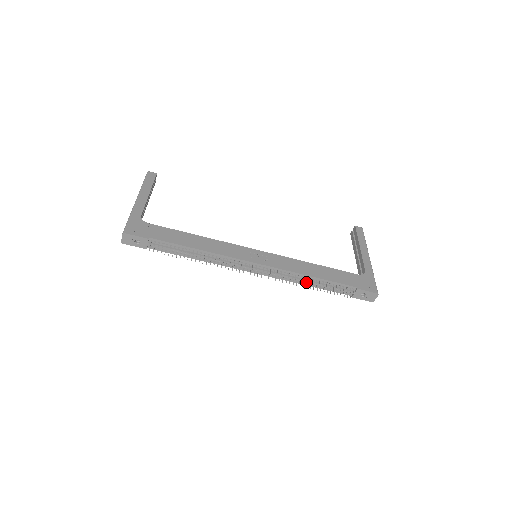
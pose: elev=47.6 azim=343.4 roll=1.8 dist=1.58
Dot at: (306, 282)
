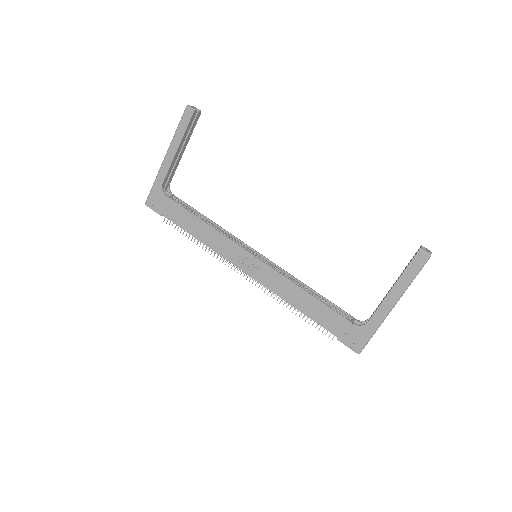
Dot at: occluded
